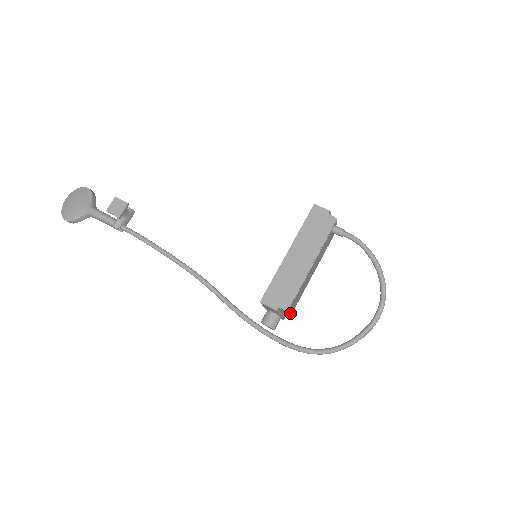
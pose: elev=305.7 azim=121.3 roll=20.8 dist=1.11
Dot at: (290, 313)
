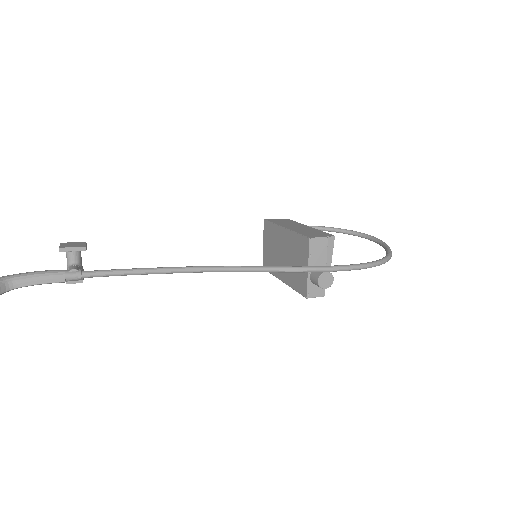
Dot at: occluded
